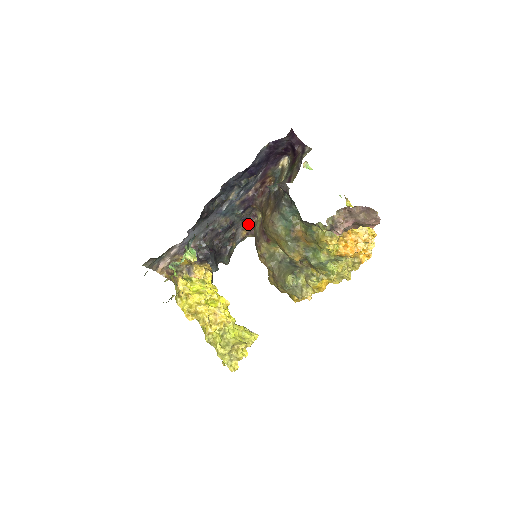
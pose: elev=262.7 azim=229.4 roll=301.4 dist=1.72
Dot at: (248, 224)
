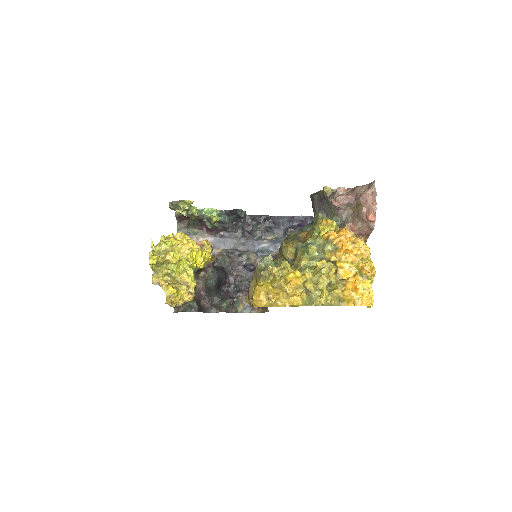
Dot at: occluded
